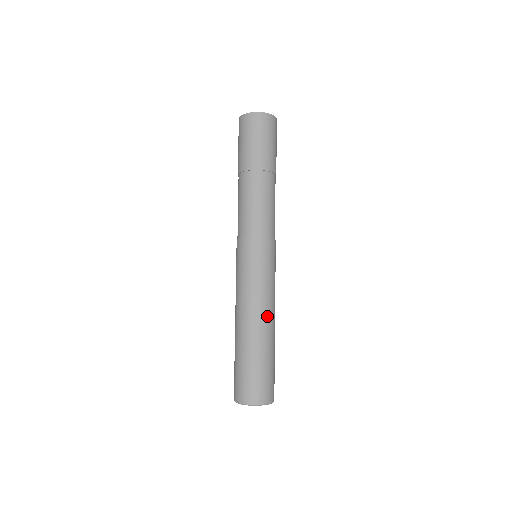
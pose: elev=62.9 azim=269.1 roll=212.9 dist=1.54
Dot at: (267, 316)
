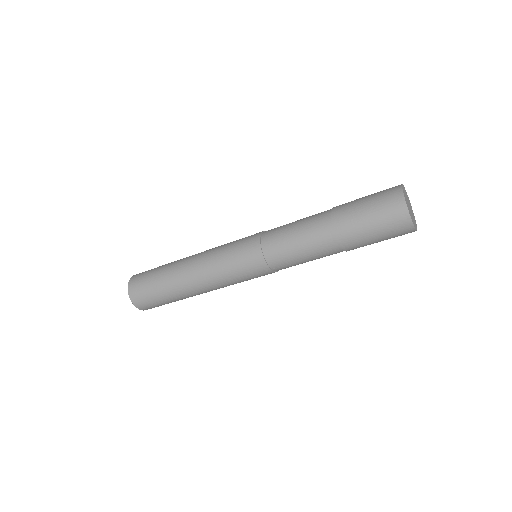
Dot at: occluded
